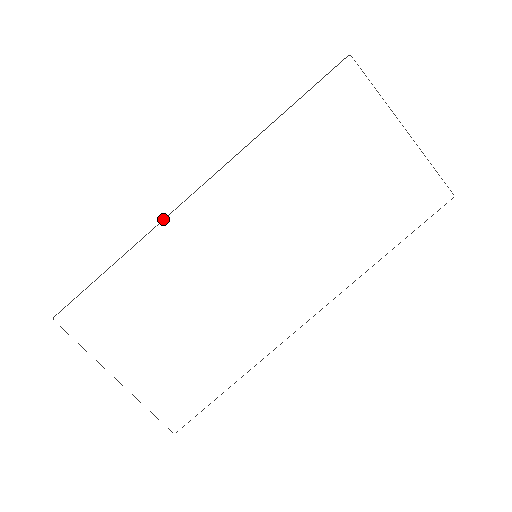
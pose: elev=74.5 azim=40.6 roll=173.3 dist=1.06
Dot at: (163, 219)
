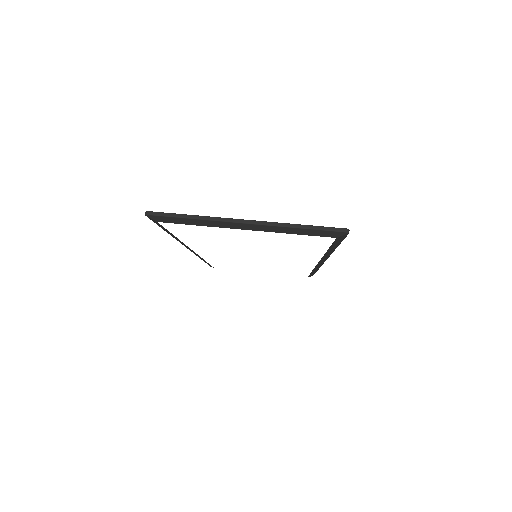
Dot at: occluded
